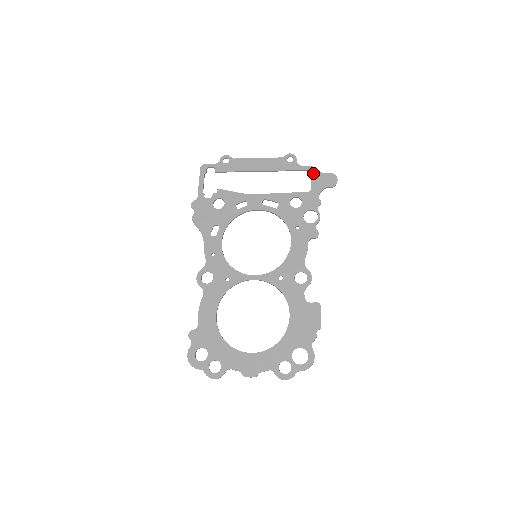
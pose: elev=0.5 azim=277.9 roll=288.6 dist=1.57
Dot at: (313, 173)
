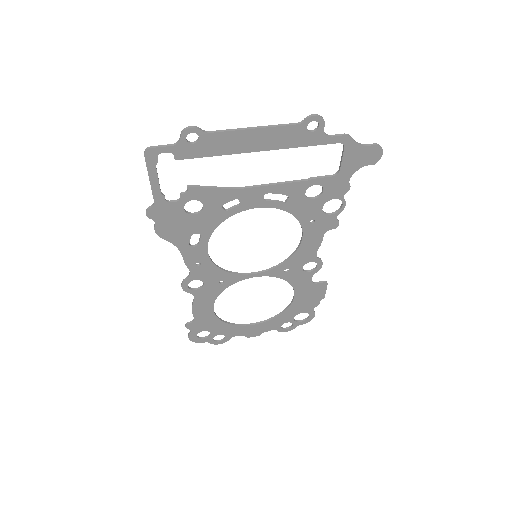
Dot at: (348, 148)
